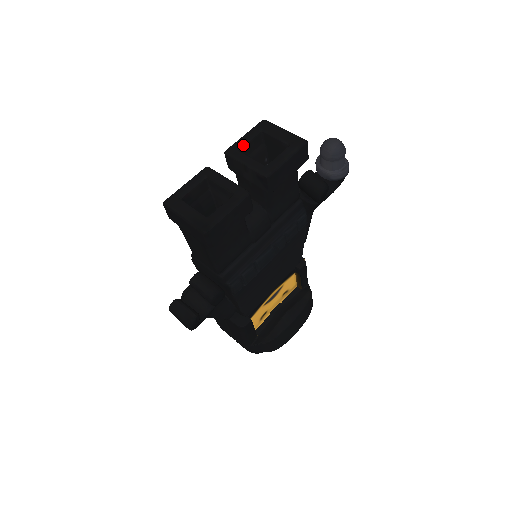
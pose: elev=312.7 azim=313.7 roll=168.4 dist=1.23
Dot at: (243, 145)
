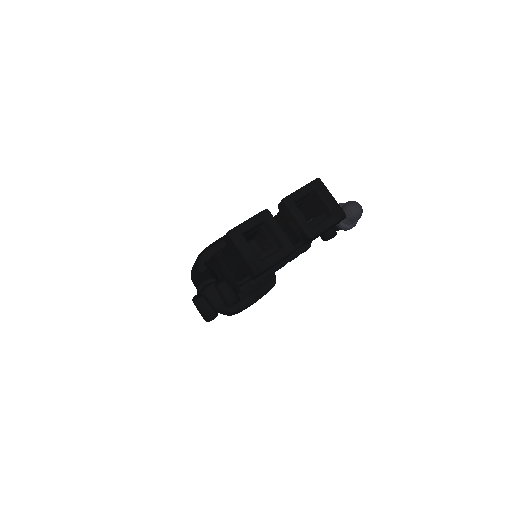
Dot at: (299, 198)
